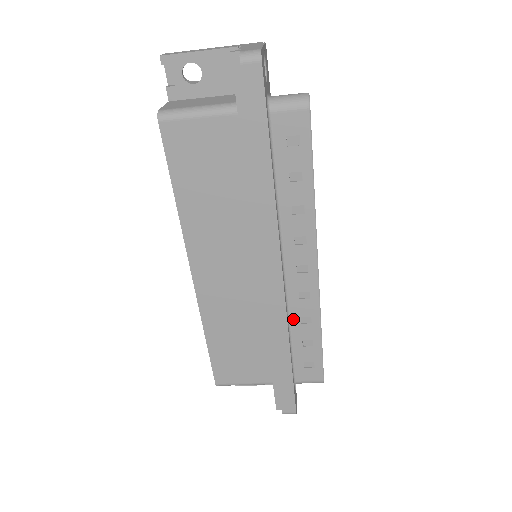
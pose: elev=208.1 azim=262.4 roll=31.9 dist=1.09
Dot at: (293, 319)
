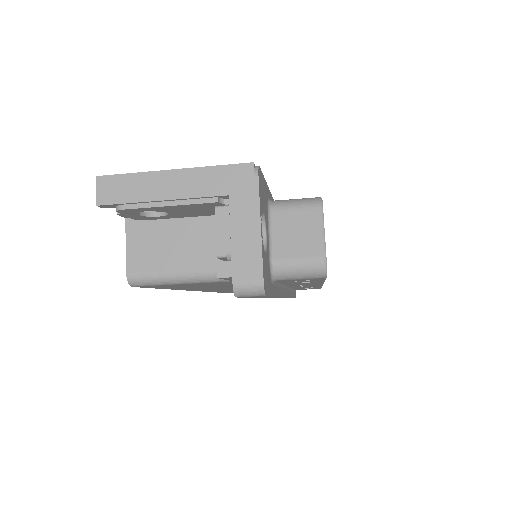
Dot at: occluded
